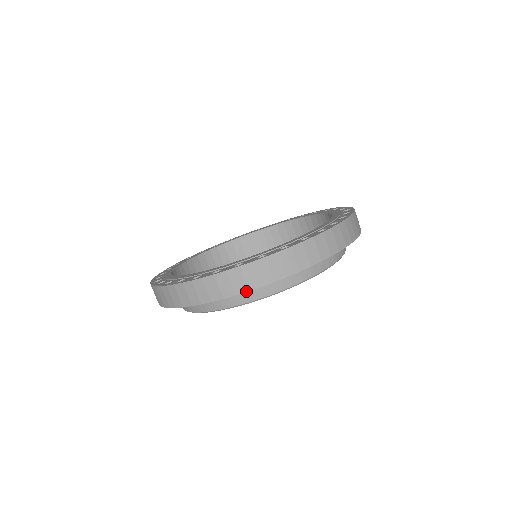
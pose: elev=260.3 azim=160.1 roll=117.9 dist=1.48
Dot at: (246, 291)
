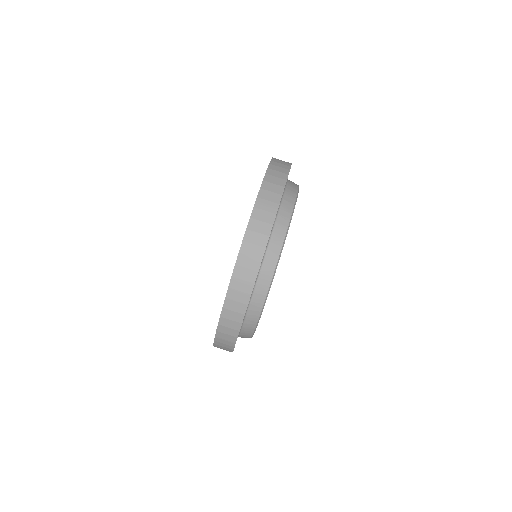
Dot at: (264, 250)
